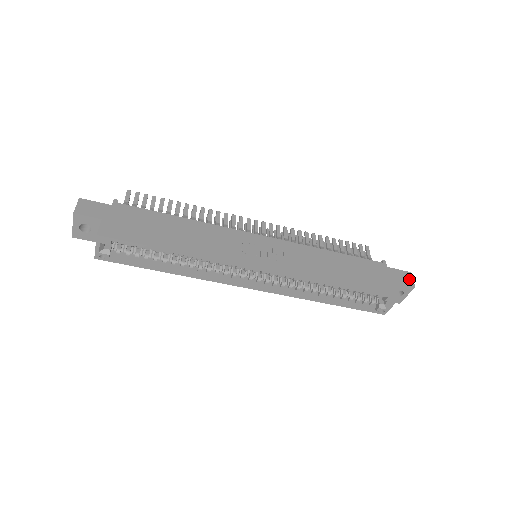
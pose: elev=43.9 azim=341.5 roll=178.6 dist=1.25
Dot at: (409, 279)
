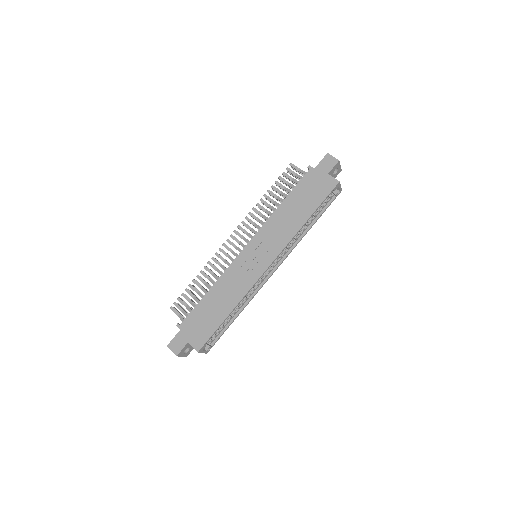
Dot at: (331, 160)
